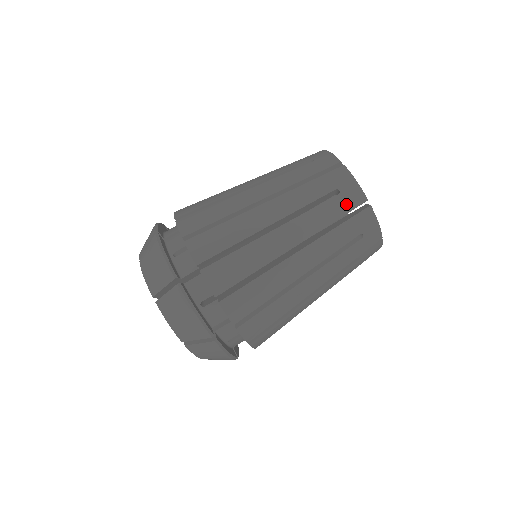
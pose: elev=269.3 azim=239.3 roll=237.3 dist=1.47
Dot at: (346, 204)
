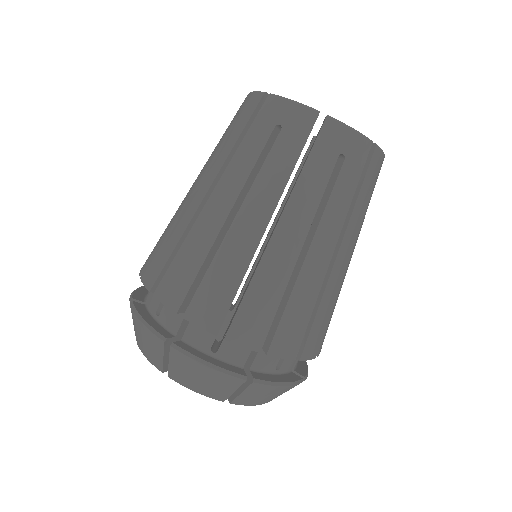
Dot at: (297, 134)
